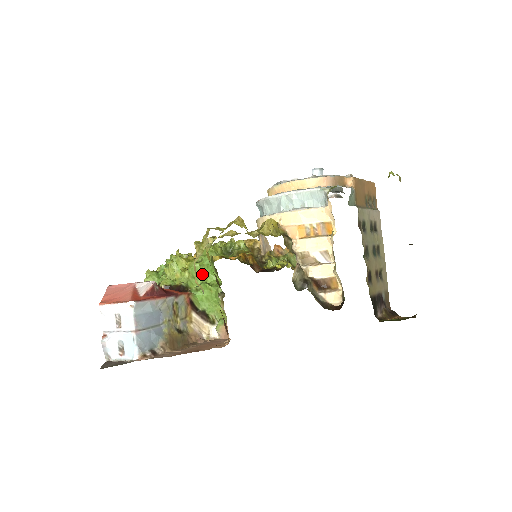
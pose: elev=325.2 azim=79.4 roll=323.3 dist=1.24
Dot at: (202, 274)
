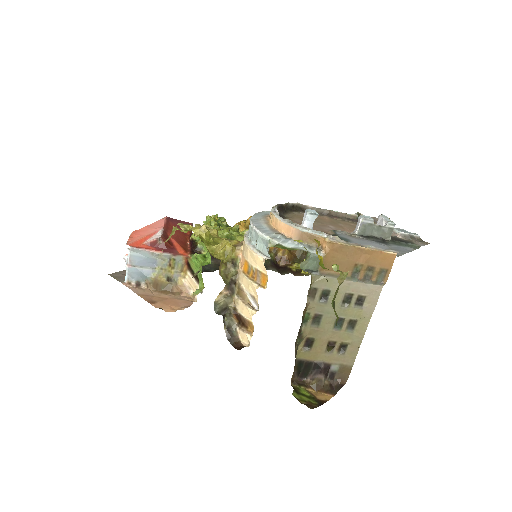
Dot at: occluded
